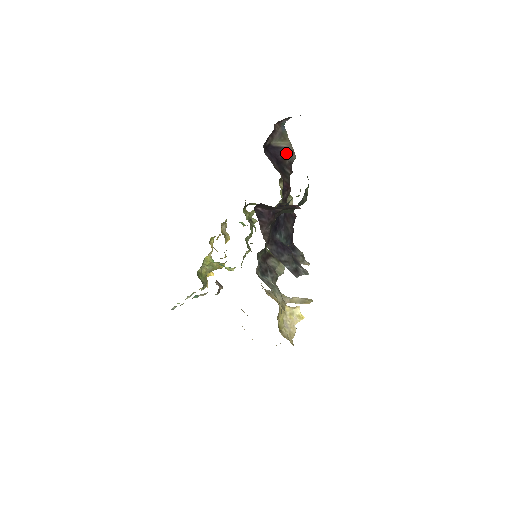
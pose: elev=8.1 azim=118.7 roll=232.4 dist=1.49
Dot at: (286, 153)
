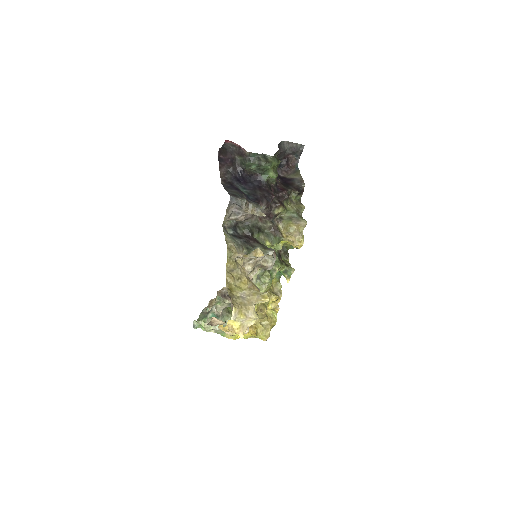
Dot at: (296, 181)
